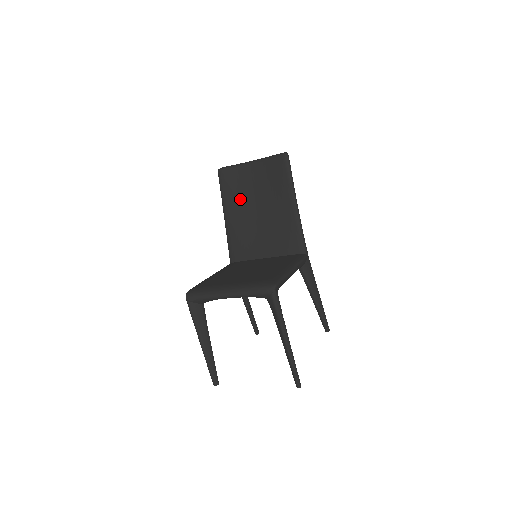
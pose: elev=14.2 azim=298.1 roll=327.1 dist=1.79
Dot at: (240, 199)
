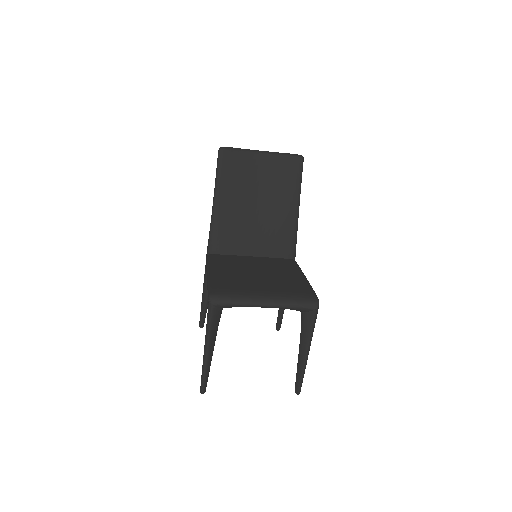
Dot at: (238, 188)
